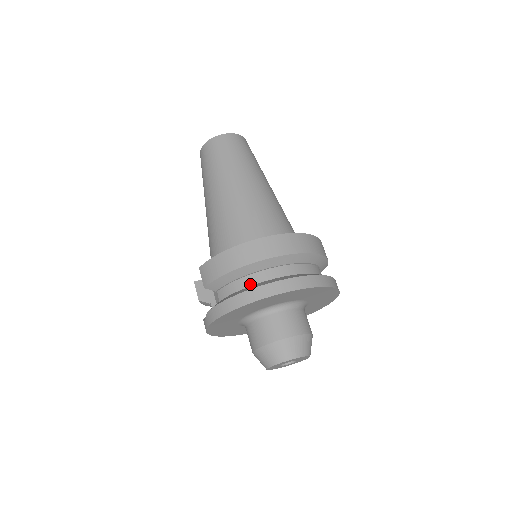
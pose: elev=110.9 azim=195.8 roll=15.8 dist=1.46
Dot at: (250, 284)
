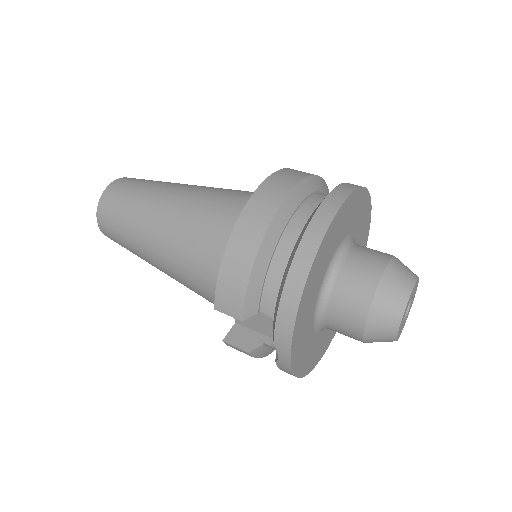
Dot at: (286, 258)
